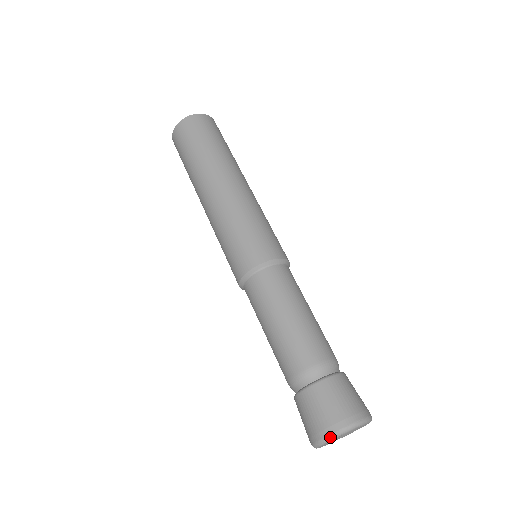
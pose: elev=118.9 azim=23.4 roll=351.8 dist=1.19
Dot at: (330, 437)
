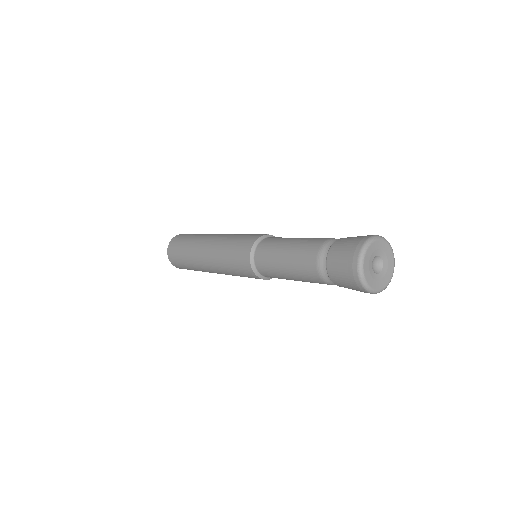
Dot at: (359, 261)
